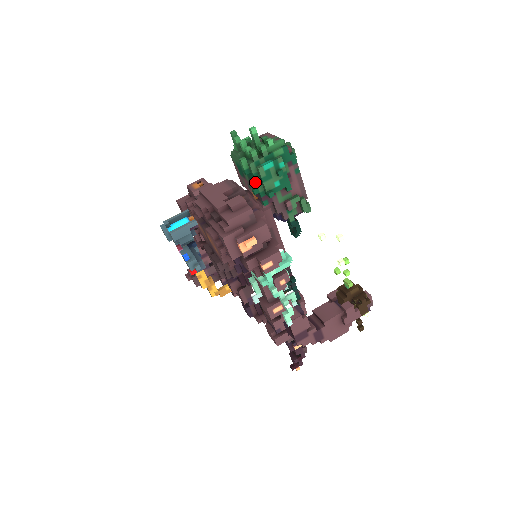
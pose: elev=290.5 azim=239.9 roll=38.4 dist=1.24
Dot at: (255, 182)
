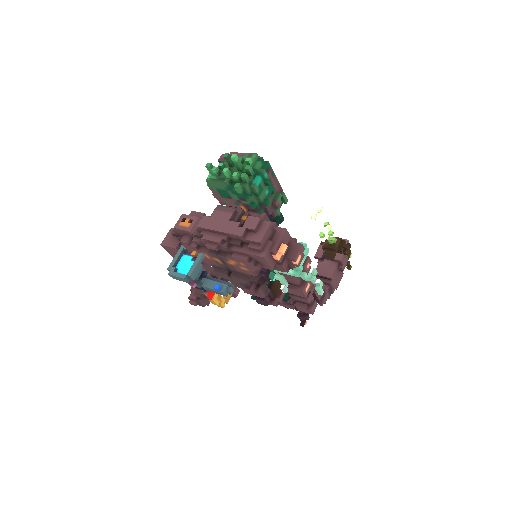
Dot at: (251, 199)
